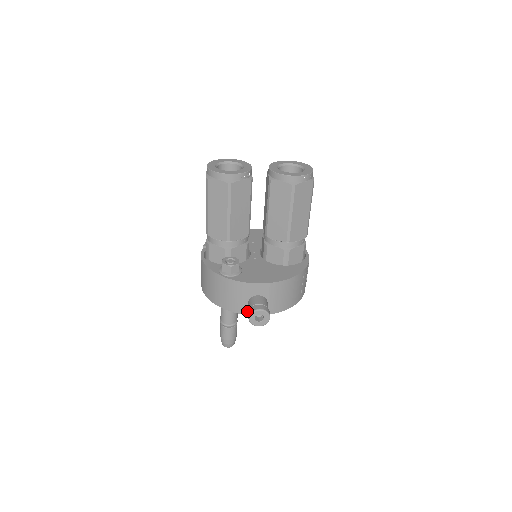
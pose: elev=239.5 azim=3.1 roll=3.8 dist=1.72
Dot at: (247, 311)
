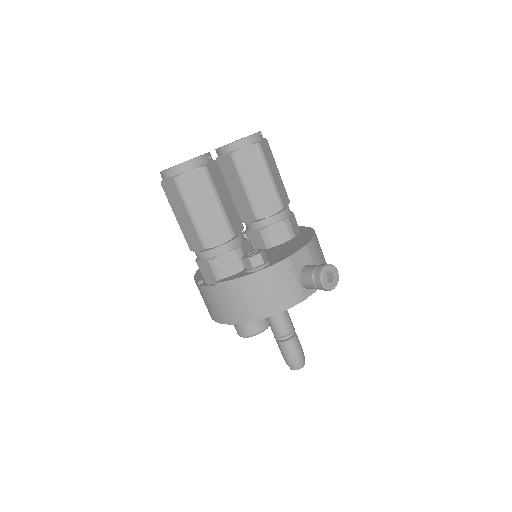
Dot at: (304, 295)
